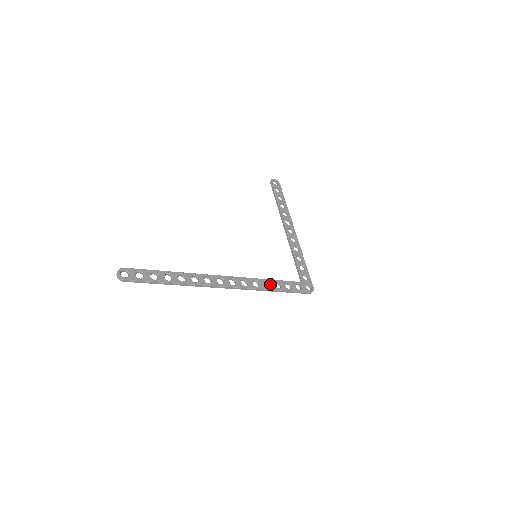
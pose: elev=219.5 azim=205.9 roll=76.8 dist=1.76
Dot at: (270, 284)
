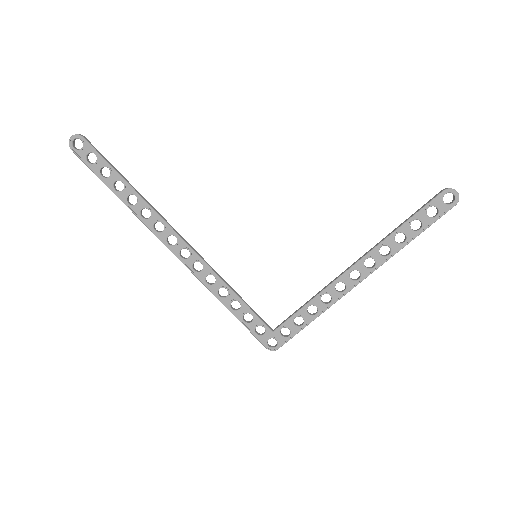
Dot at: (227, 296)
